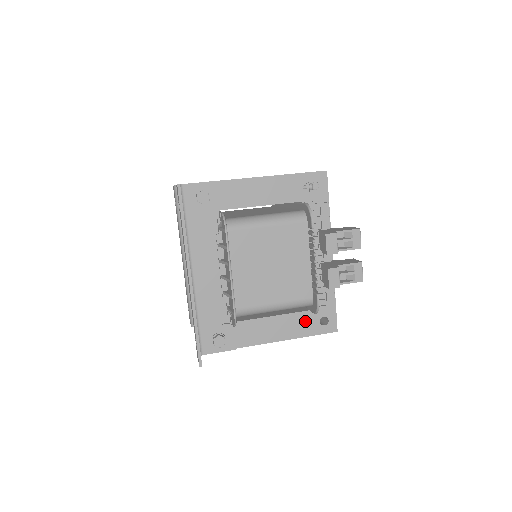
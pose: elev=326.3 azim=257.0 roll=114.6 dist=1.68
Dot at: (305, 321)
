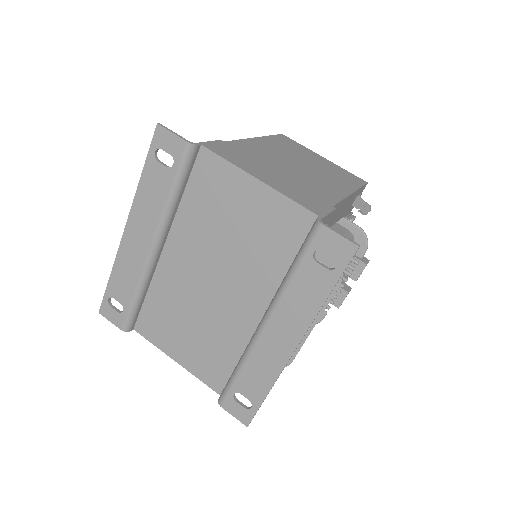
Dot at: occluded
